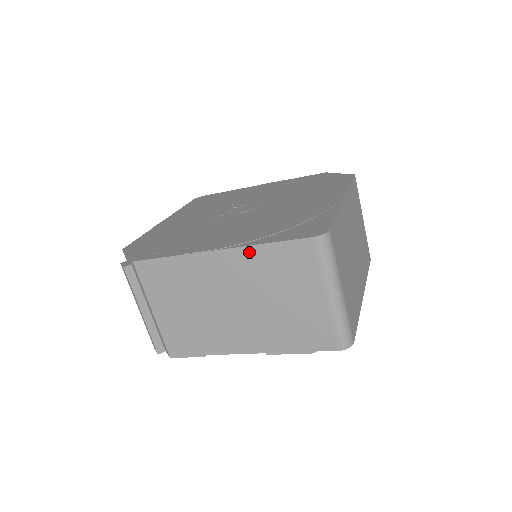
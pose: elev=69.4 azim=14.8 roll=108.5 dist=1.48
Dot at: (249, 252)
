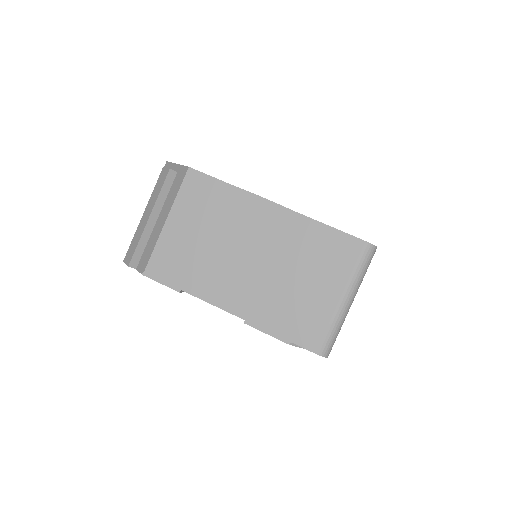
Dot at: (303, 222)
